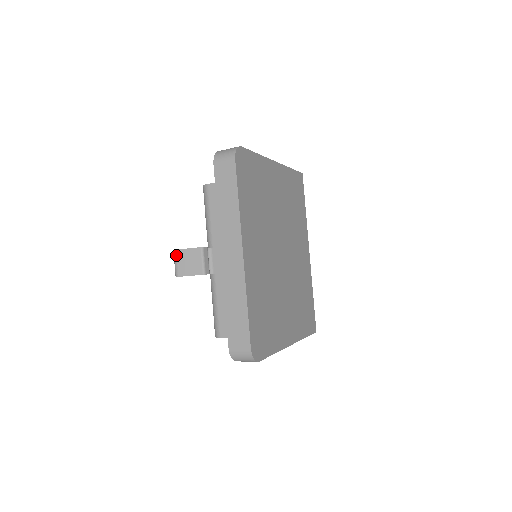
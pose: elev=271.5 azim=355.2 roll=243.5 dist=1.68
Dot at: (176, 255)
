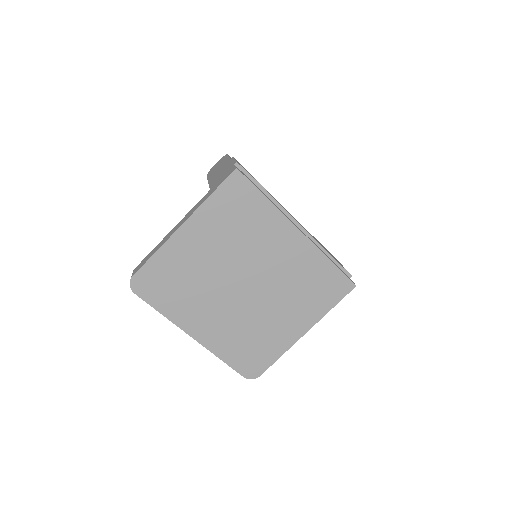
Dot at: occluded
